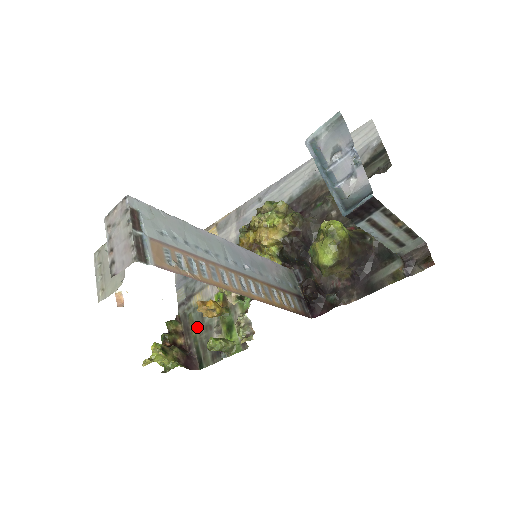
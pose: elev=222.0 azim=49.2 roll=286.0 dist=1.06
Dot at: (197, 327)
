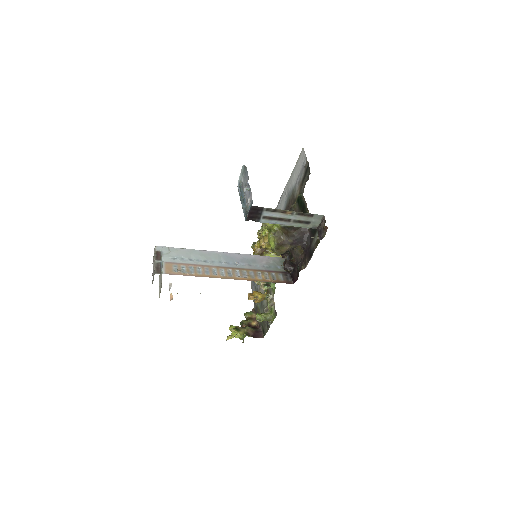
Dot at: (261, 312)
